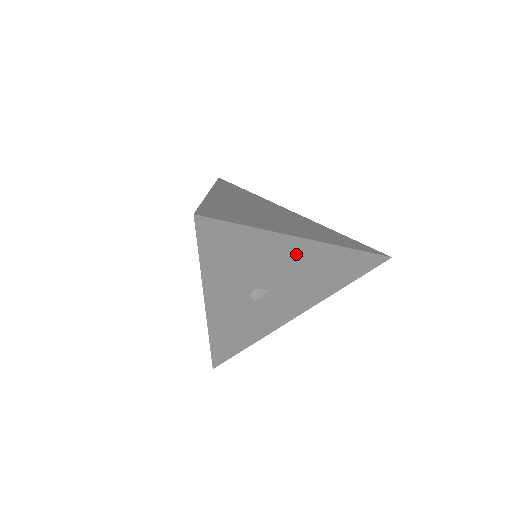
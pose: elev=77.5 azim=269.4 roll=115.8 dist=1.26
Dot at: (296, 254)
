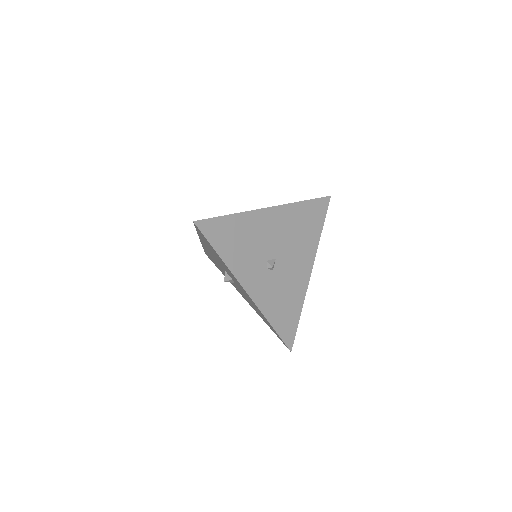
Dot at: (271, 222)
